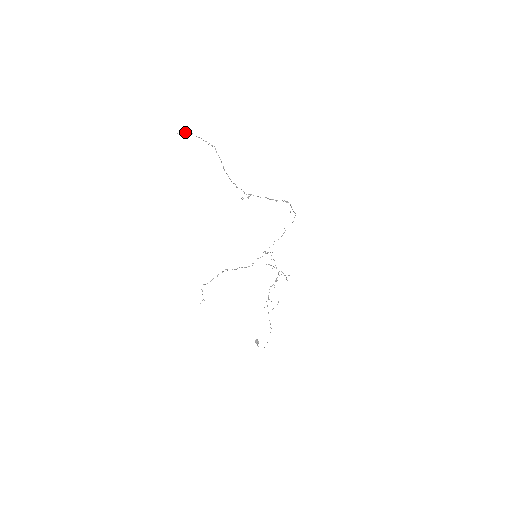
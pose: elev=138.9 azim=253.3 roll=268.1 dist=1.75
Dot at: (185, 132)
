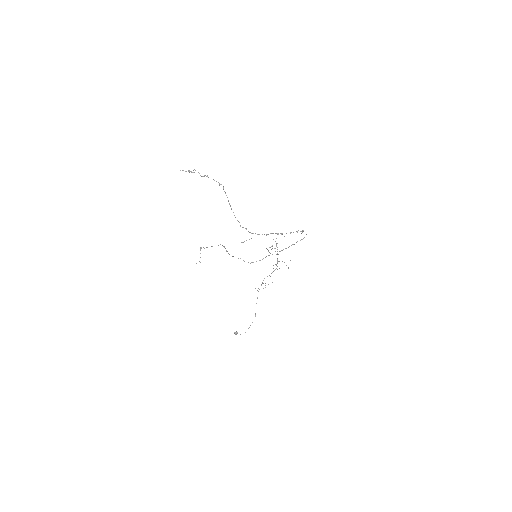
Dot at: (188, 171)
